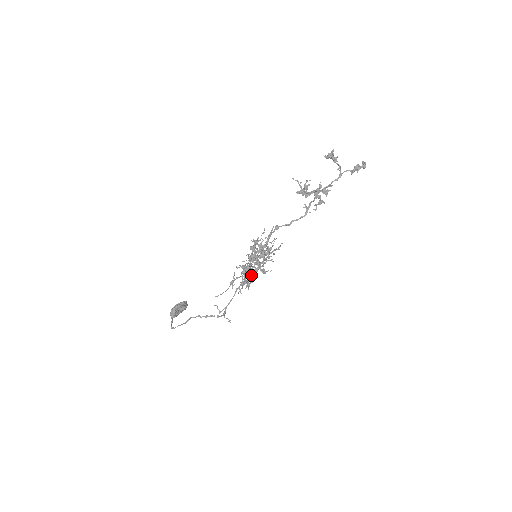
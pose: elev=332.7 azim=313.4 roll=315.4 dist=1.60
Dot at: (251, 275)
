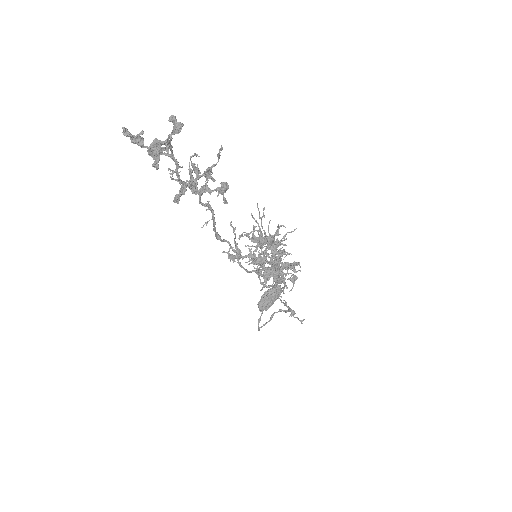
Dot at: (277, 274)
